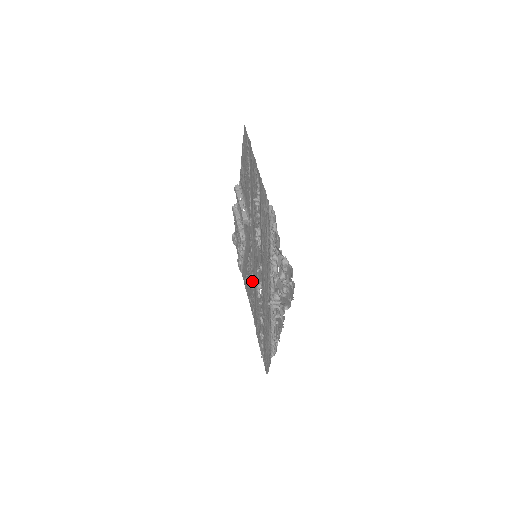
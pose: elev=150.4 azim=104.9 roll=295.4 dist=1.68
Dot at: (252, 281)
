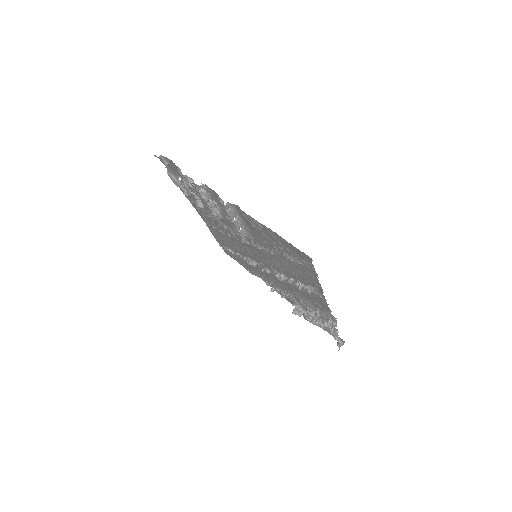
Dot at: (224, 232)
